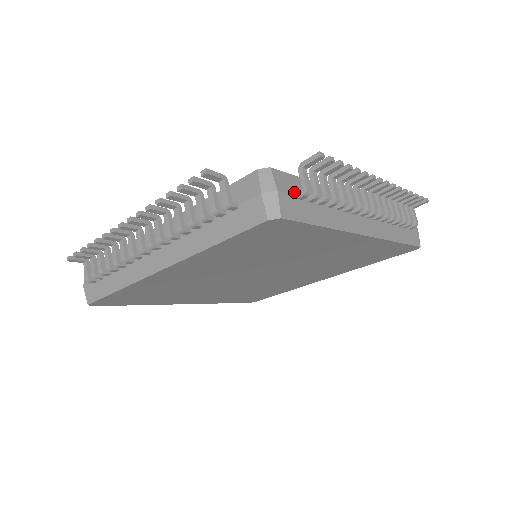
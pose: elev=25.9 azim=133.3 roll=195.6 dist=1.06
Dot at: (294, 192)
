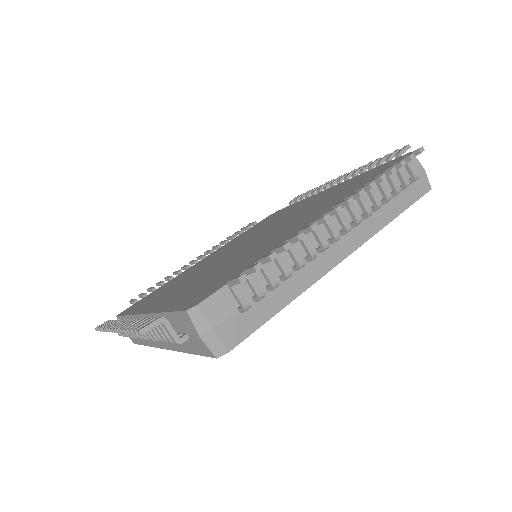
Dot at: (234, 308)
